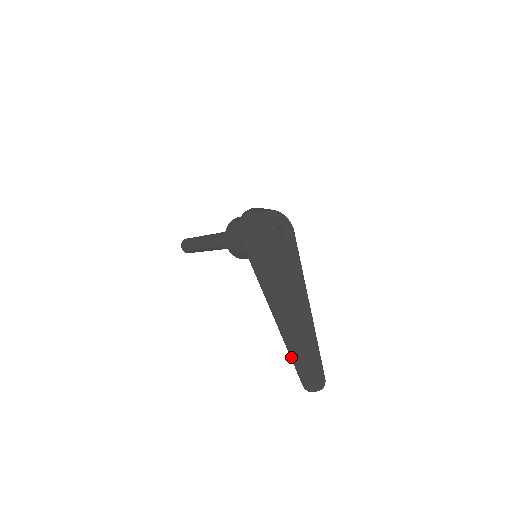
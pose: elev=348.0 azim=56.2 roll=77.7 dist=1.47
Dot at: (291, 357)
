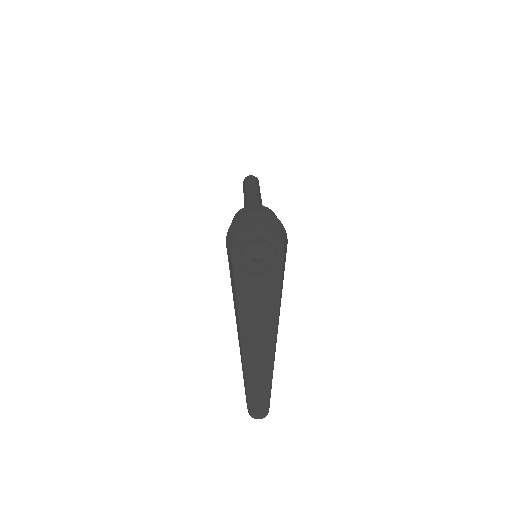
Dot at: (243, 378)
